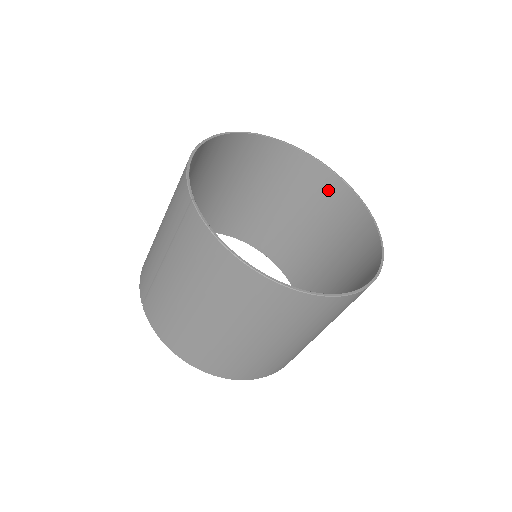
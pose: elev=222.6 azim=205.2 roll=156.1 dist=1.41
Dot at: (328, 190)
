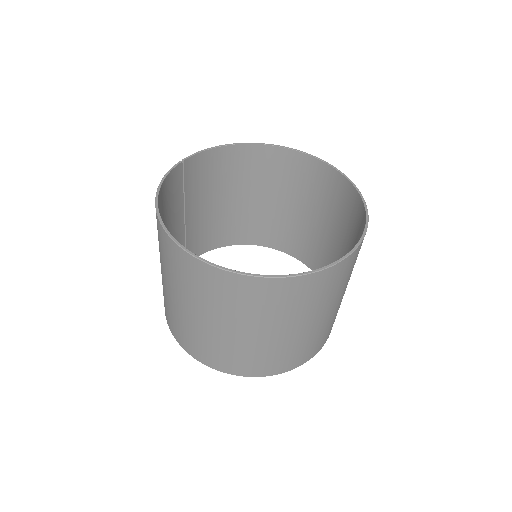
Dot at: (360, 228)
